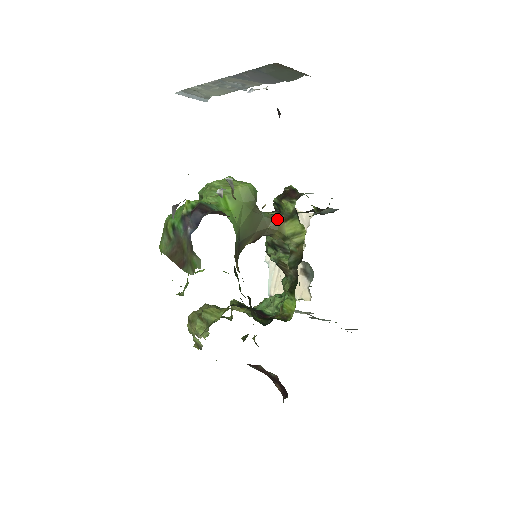
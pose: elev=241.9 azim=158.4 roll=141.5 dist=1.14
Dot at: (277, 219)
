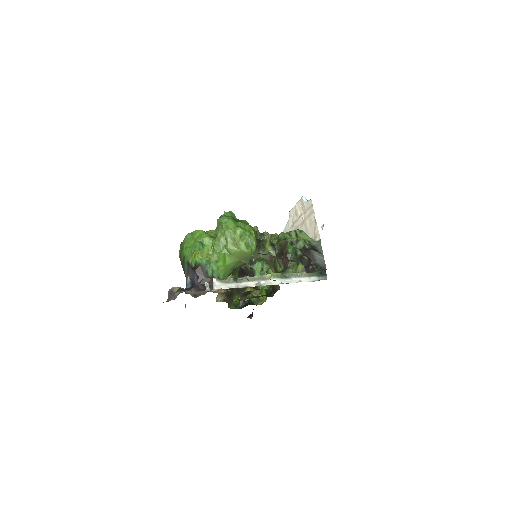
Dot at: (270, 261)
